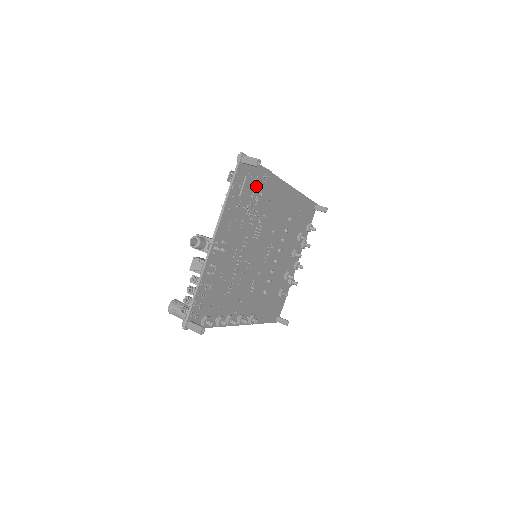
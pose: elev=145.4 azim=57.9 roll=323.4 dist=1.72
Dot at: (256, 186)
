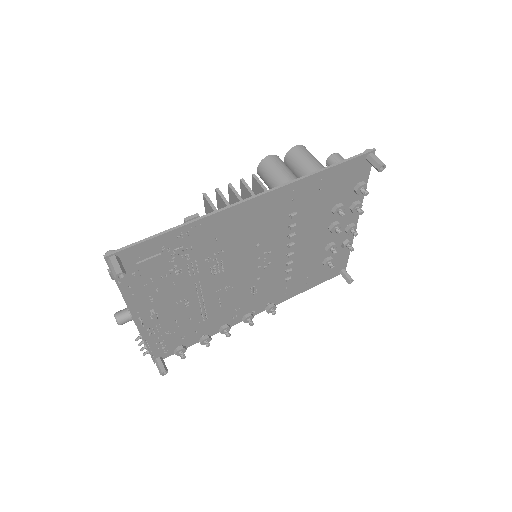
Dot at: (171, 250)
